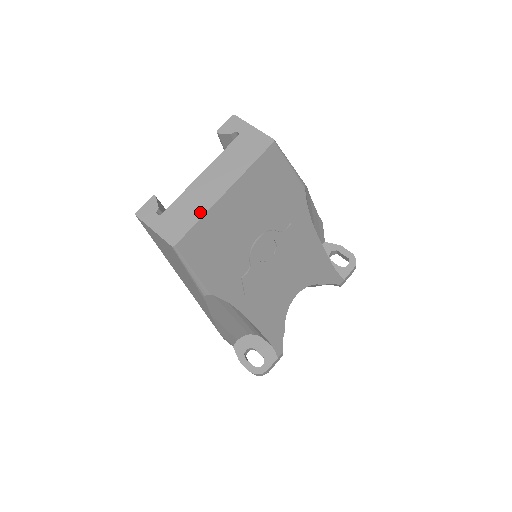
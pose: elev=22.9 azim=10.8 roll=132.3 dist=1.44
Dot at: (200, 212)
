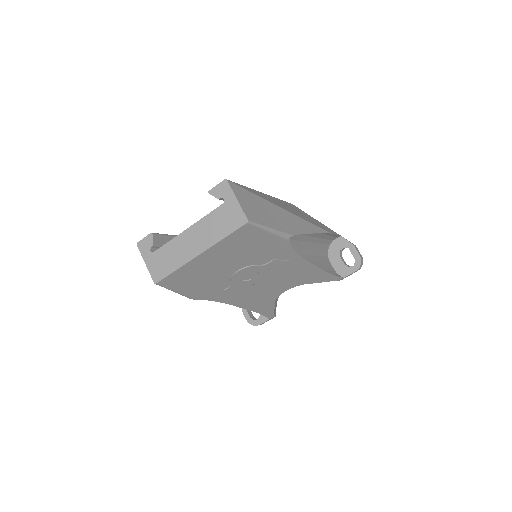
Dot at: (178, 264)
